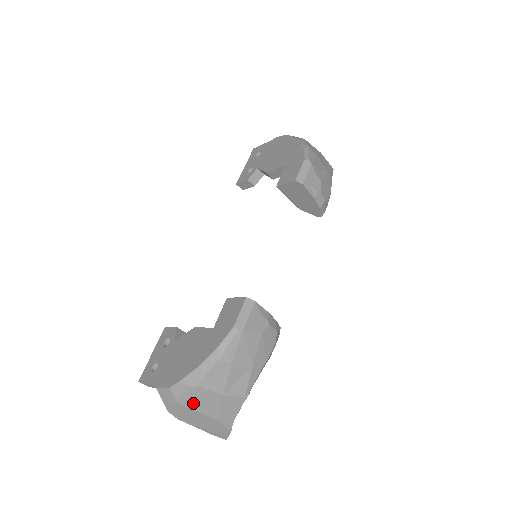
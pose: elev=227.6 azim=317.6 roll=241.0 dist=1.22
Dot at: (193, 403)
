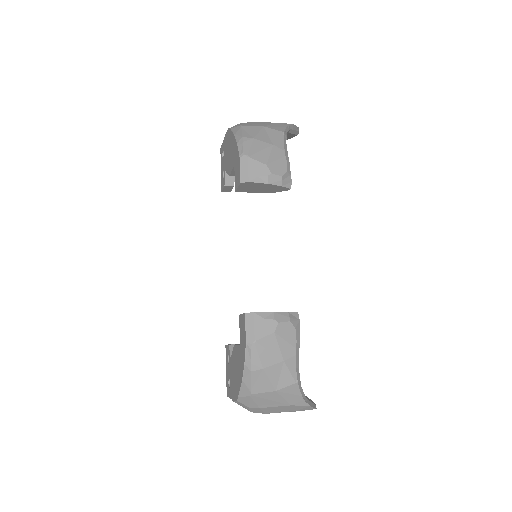
Dot at: (261, 404)
